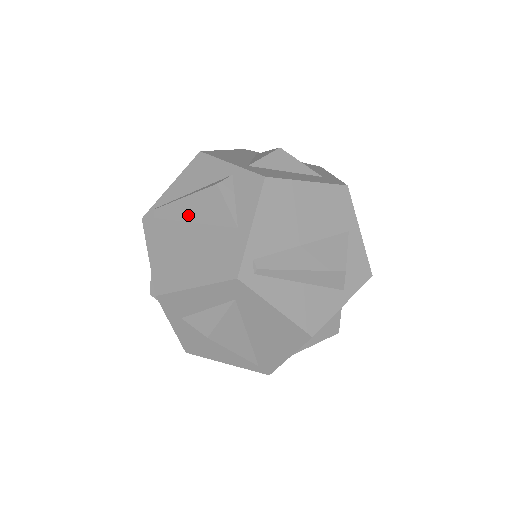
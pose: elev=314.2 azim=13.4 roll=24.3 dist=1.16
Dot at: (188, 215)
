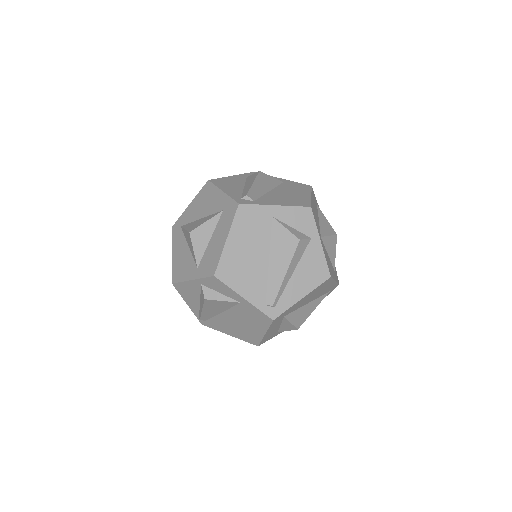
Dot at: (215, 312)
